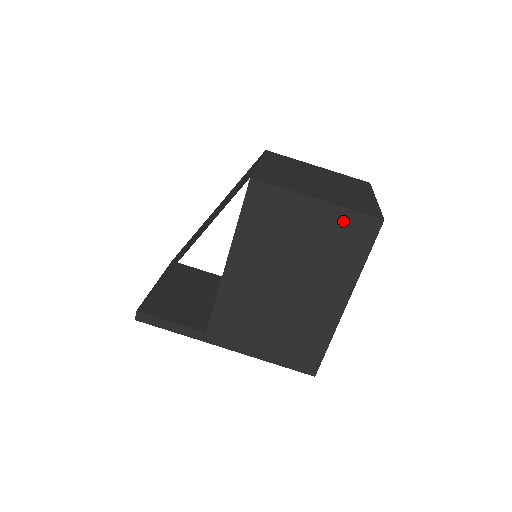
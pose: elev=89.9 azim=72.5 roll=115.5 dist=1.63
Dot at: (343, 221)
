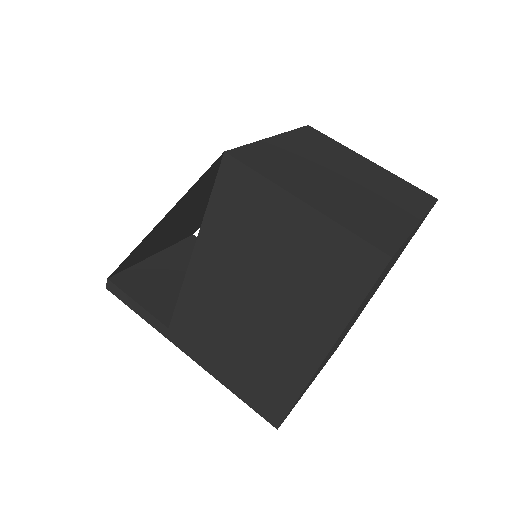
Dot at: (333, 242)
